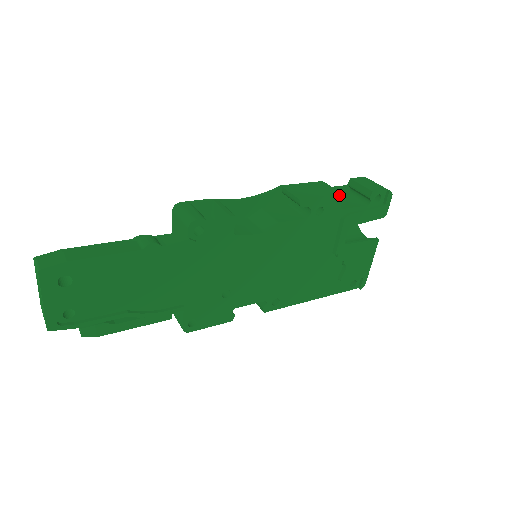
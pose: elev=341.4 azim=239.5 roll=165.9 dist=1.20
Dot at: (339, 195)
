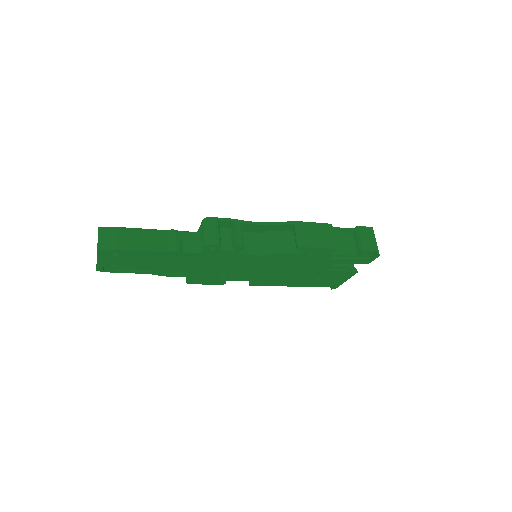
Dot at: (332, 248)
